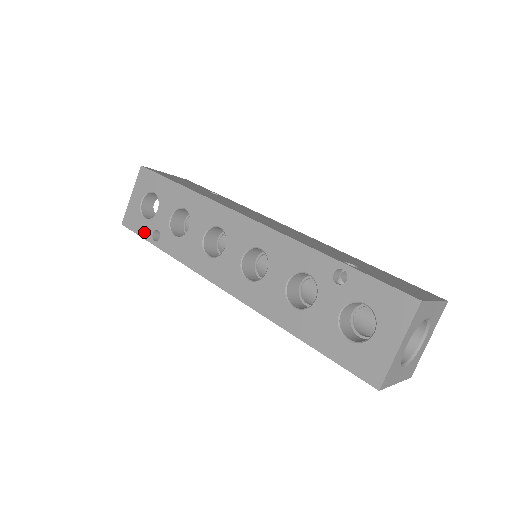
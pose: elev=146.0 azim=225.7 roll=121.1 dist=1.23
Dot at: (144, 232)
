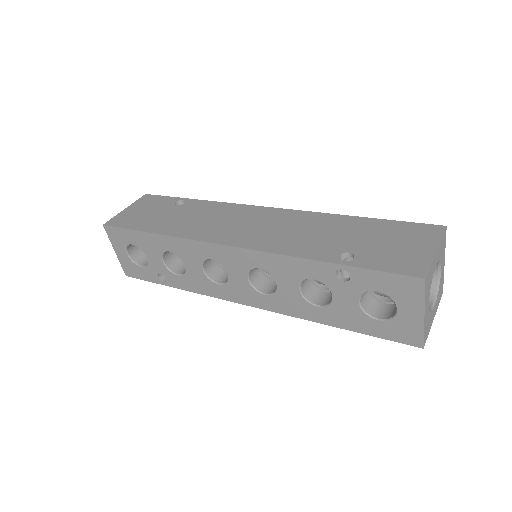
Dot at: (150, 278)
